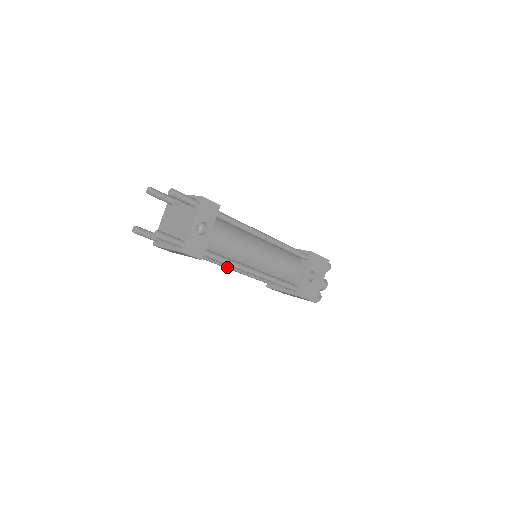
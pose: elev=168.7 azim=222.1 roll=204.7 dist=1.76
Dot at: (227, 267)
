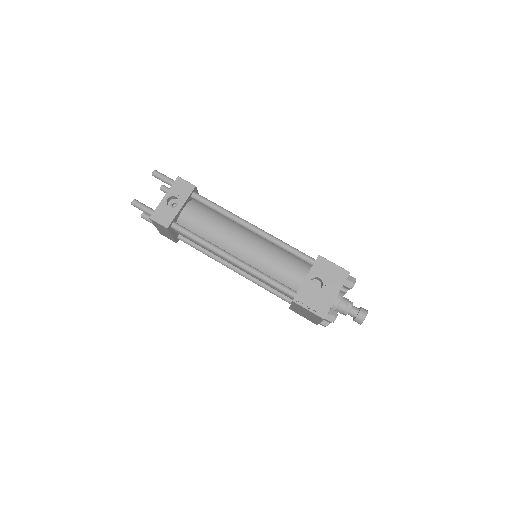
Dot at: (230, 267)
